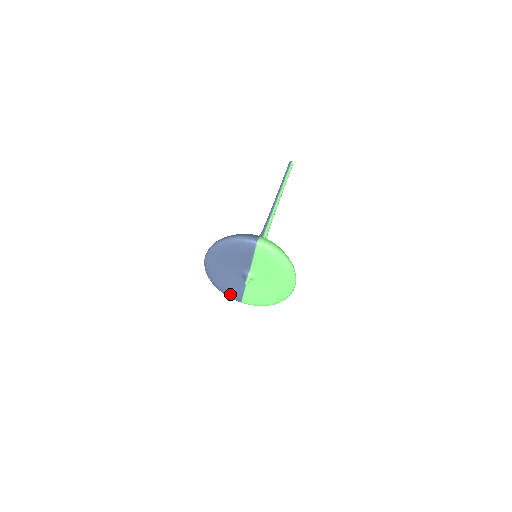
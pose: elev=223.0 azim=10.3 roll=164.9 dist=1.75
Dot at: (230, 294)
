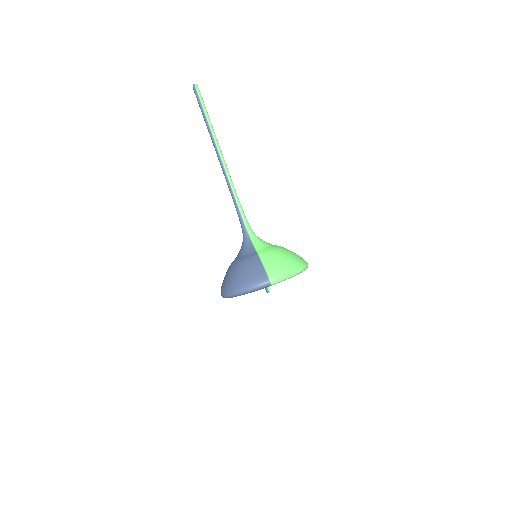
Dot at: occluded
